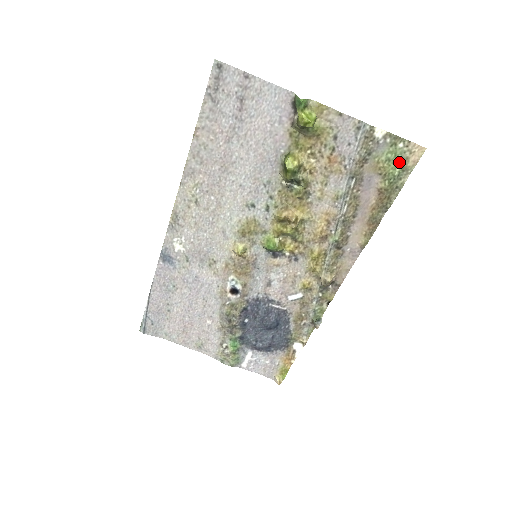
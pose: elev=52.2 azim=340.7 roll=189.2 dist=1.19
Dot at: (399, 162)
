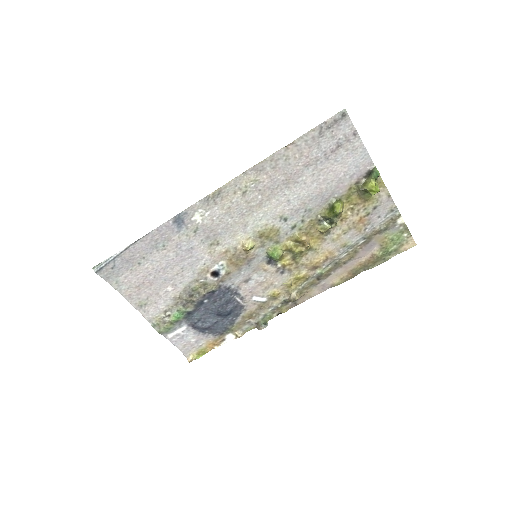
Dot at: (397, 244)
